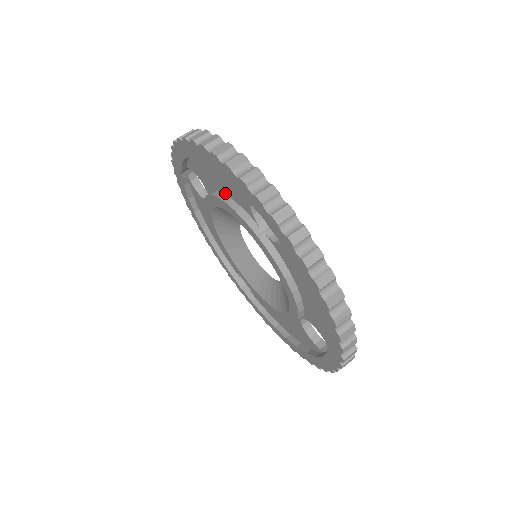
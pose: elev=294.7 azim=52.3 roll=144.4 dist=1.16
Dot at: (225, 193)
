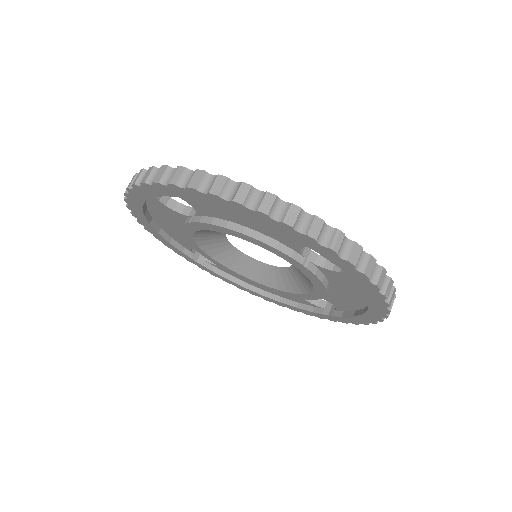
Dot at: (250, 228)
